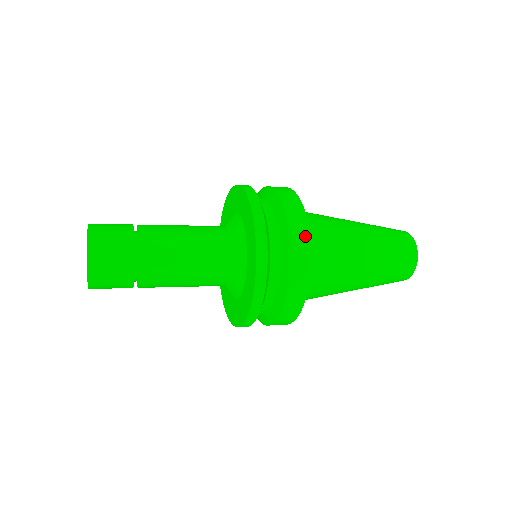
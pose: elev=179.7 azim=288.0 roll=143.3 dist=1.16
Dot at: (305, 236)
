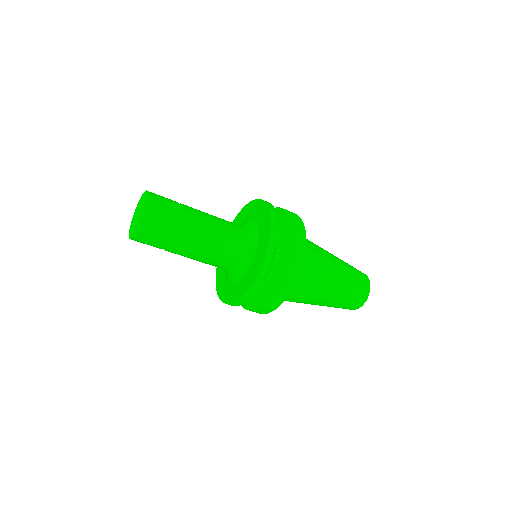
Dot at: (303, 232)
